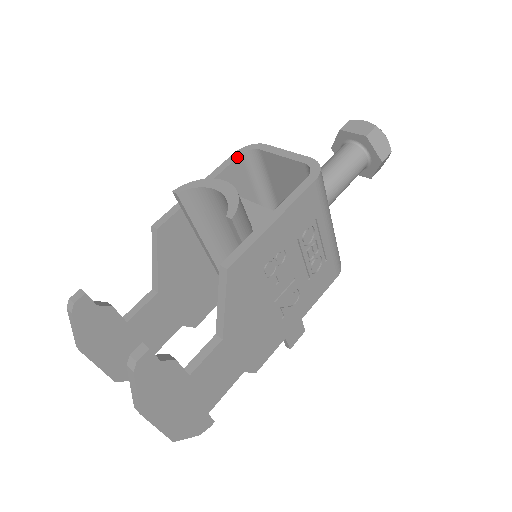
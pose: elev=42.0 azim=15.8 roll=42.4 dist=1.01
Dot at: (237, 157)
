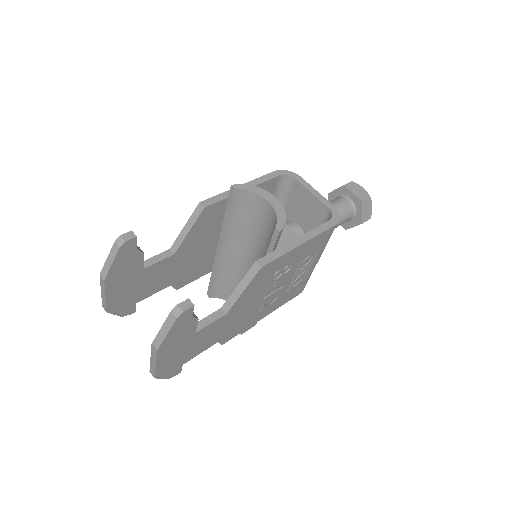
Dot at: (277, 176)
